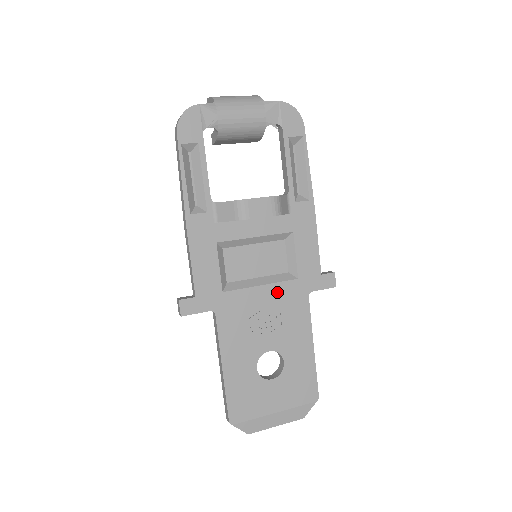
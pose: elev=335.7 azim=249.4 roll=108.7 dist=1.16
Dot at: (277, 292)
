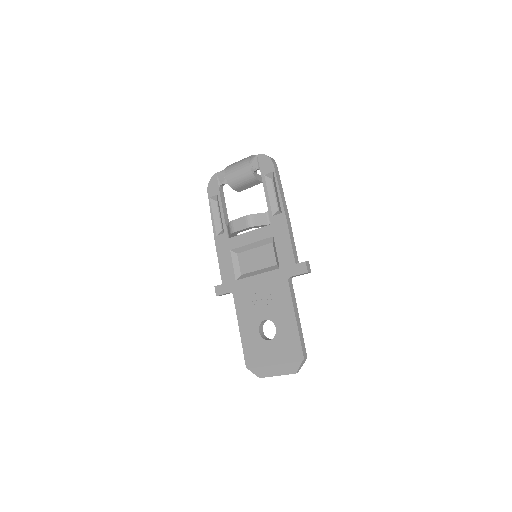
Dot at: (267, 279)
